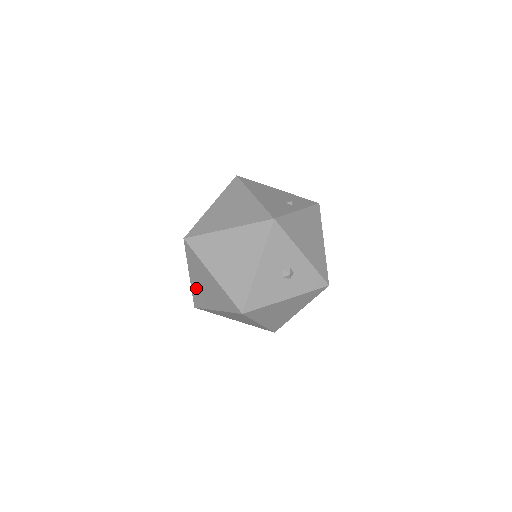
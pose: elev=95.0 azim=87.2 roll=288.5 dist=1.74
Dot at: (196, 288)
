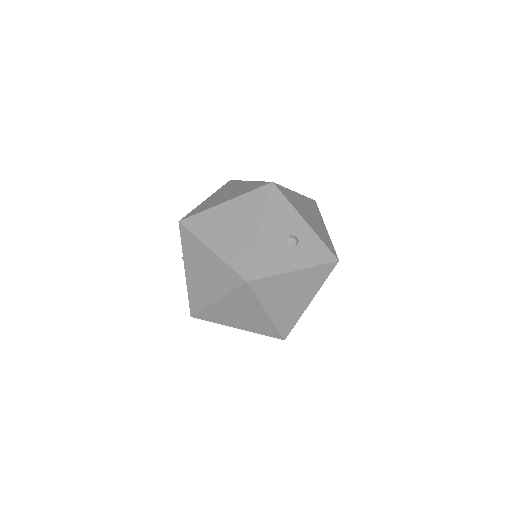
Dot at: (192, 284)
